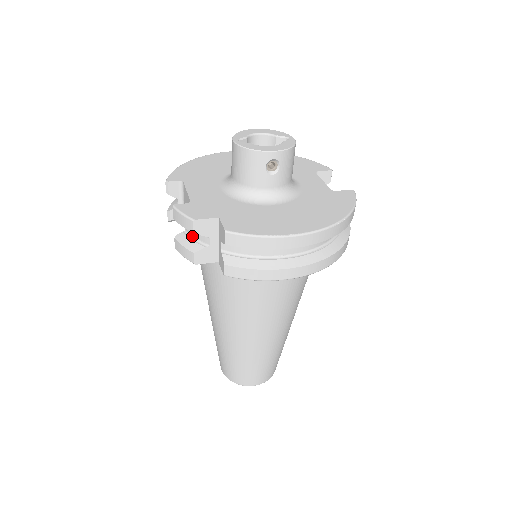
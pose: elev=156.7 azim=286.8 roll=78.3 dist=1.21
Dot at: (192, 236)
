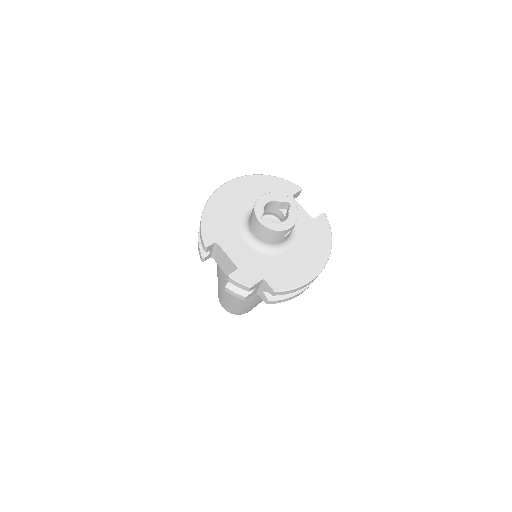
Dot at: occluded
